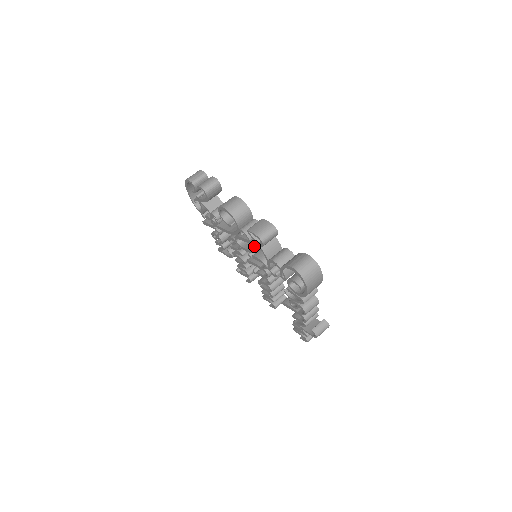
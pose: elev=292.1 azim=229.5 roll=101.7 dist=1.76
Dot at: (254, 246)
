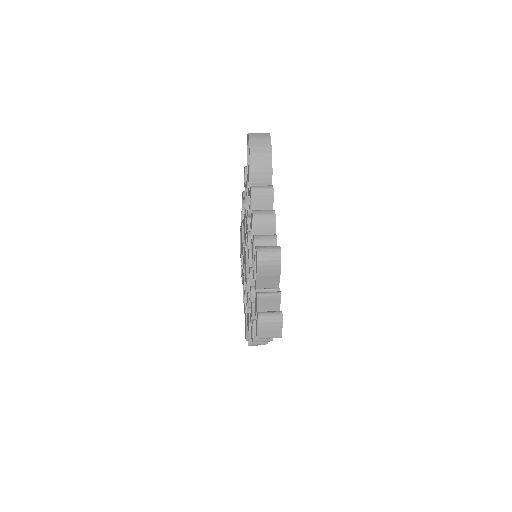
Dot at: occluded
